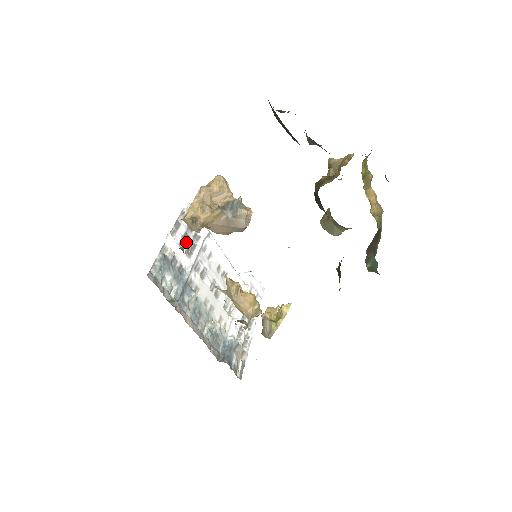
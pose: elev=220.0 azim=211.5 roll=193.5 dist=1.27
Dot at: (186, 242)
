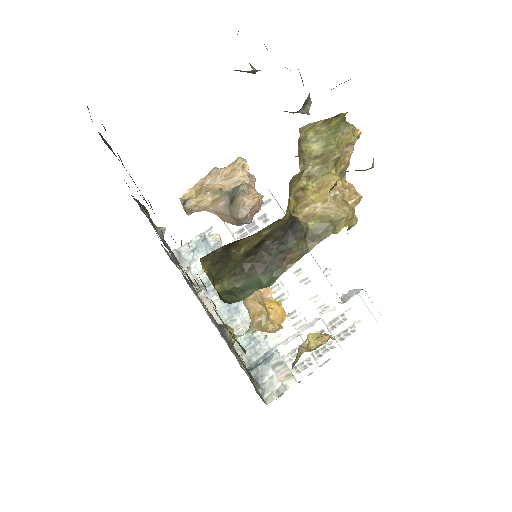
Dot at: (250, 232)
